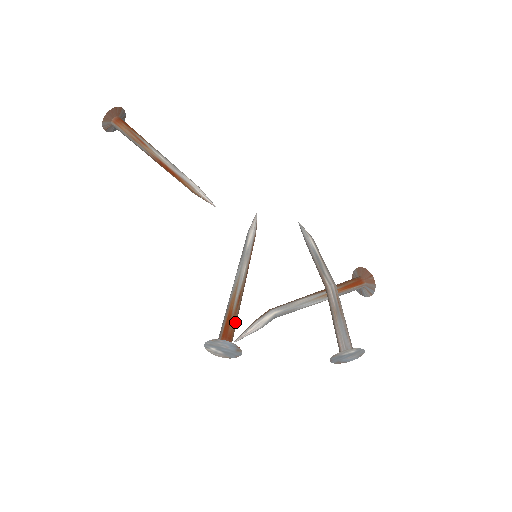
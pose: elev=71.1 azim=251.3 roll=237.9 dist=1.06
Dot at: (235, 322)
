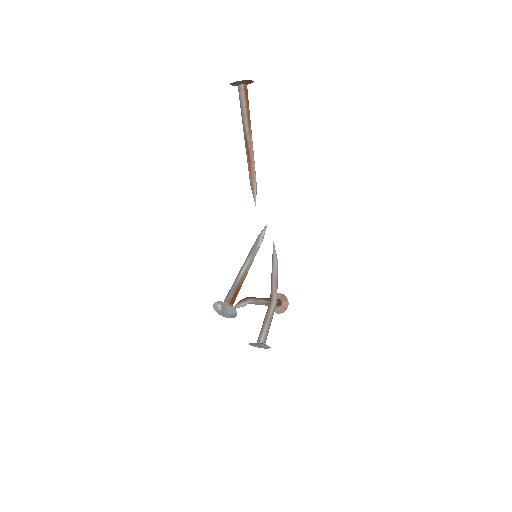
Dot at: occluded
